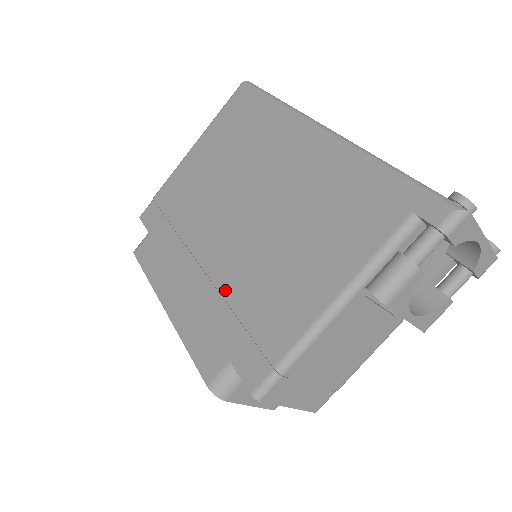
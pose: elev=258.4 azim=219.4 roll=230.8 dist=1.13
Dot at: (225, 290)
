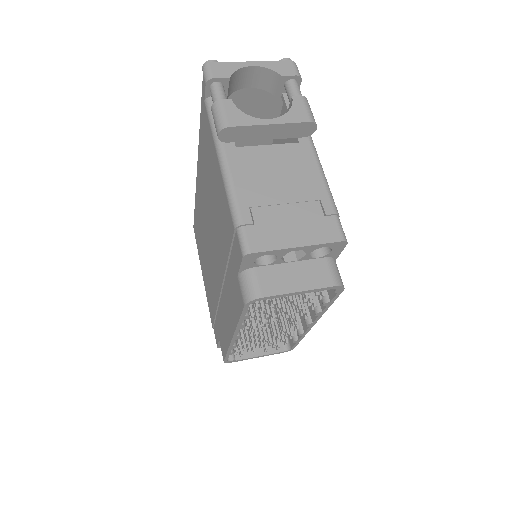
Dot at: (223, 268)
